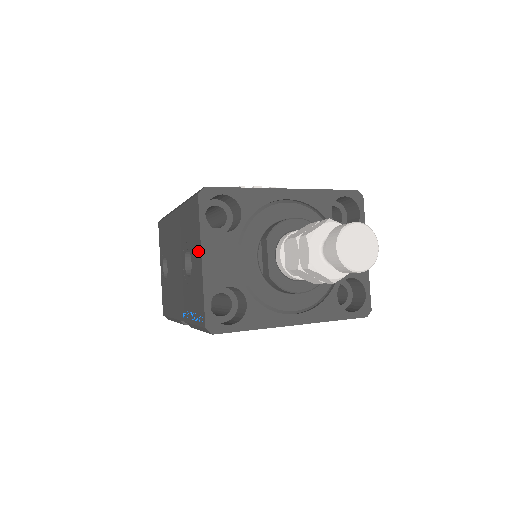
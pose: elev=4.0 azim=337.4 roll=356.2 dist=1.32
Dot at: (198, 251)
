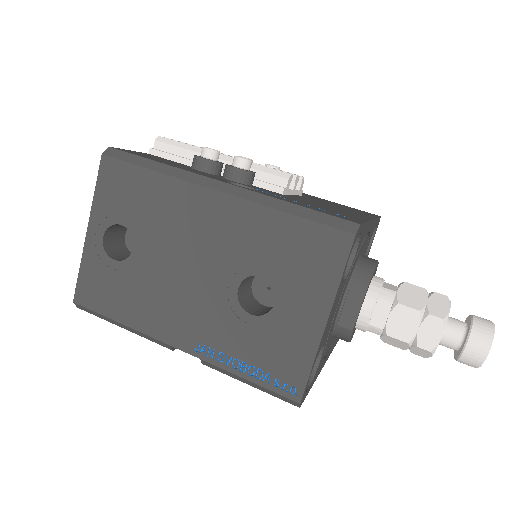
Dot at: (318, 305)
